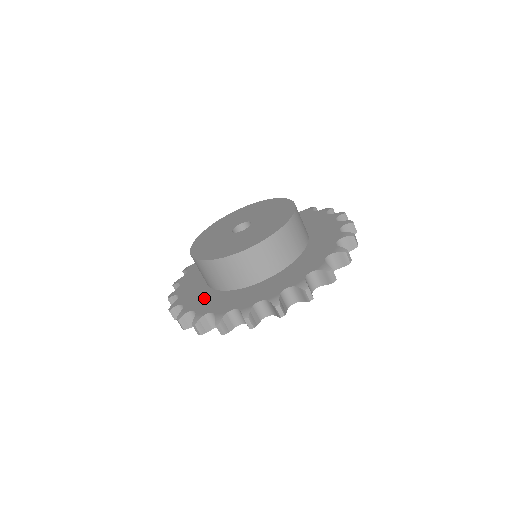
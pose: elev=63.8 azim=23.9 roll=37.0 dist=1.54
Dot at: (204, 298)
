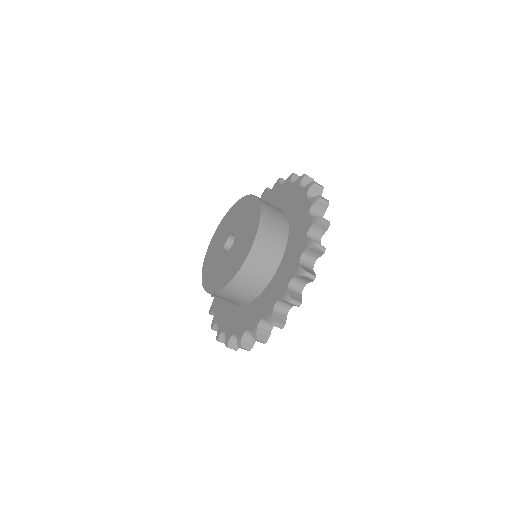
Dot at: (245, 316)
